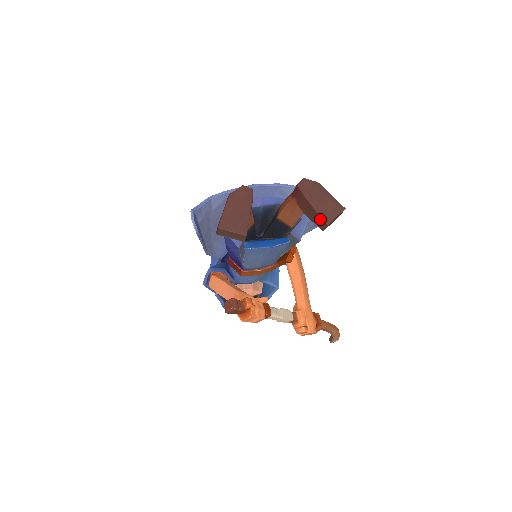
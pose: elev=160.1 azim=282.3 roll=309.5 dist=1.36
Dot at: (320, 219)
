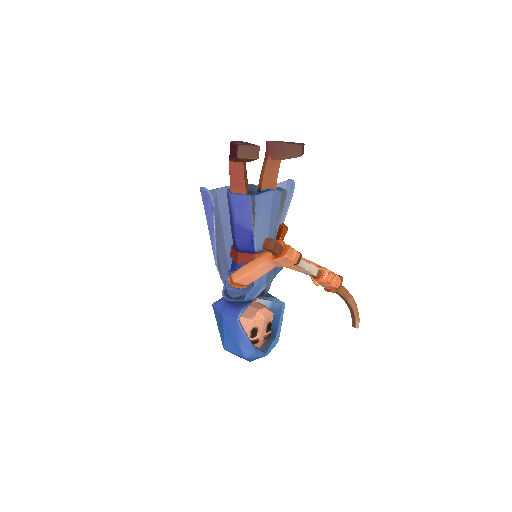
Dot at: (295, 147)
